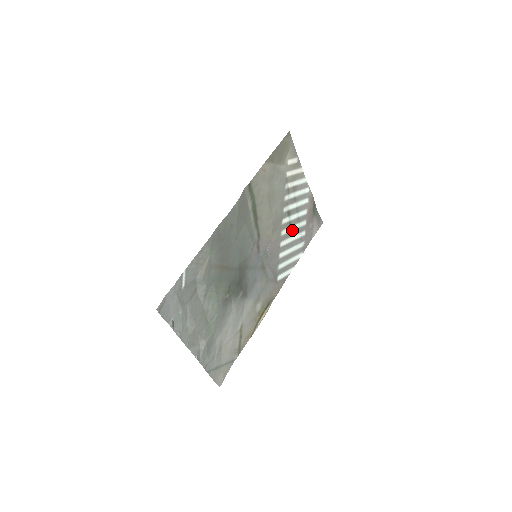
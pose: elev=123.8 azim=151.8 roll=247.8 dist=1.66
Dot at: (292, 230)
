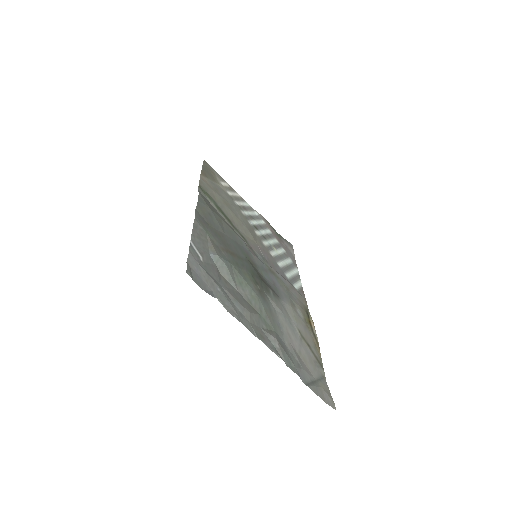
Dot at: (271, 244)
